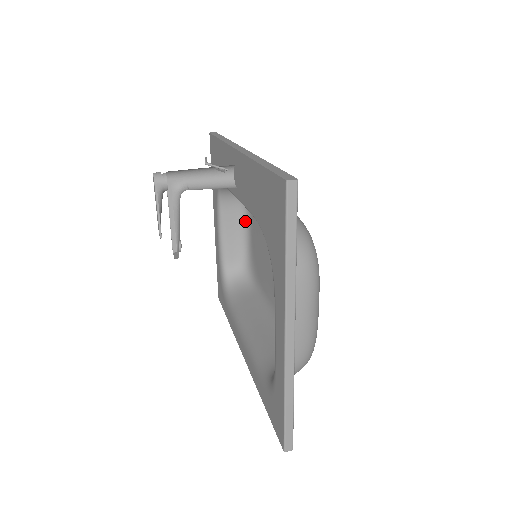
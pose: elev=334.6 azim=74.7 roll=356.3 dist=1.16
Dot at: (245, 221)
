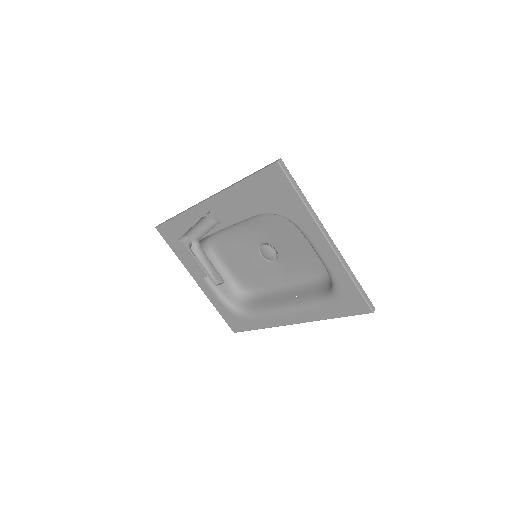
Dot at: (218, 262)
